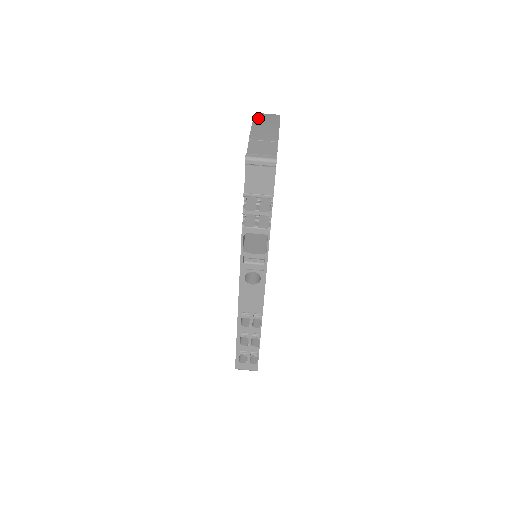
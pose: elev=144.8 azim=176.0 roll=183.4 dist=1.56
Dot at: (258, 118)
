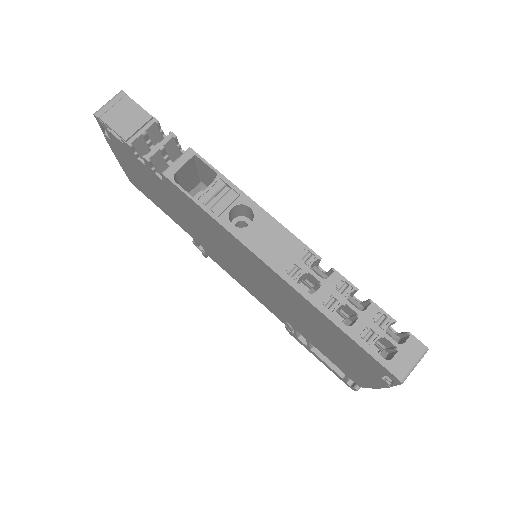
Dot at: occluded
